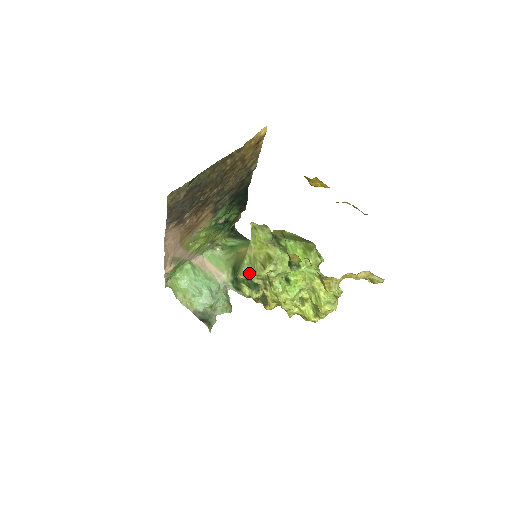
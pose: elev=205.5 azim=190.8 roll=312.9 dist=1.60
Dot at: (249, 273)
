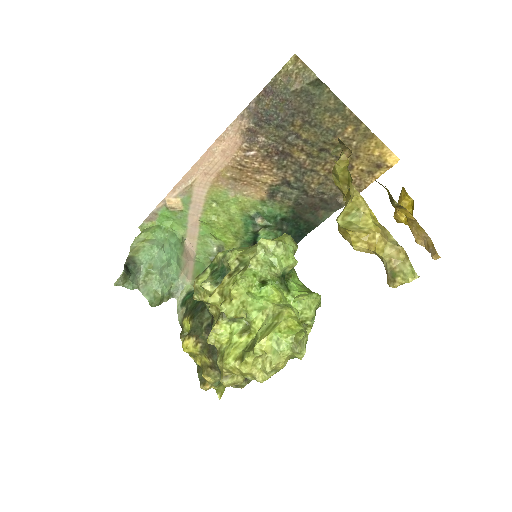
Dot at: (235, 250)
